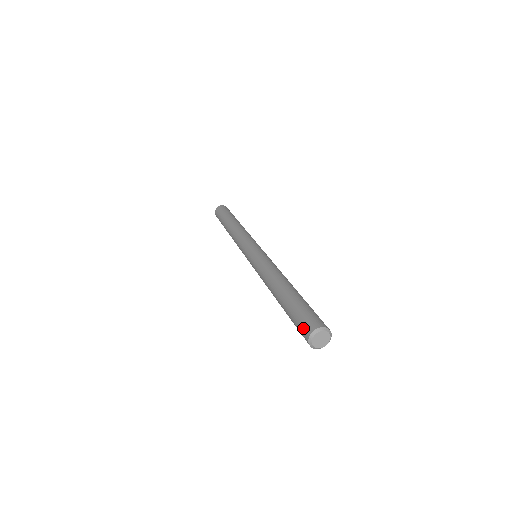
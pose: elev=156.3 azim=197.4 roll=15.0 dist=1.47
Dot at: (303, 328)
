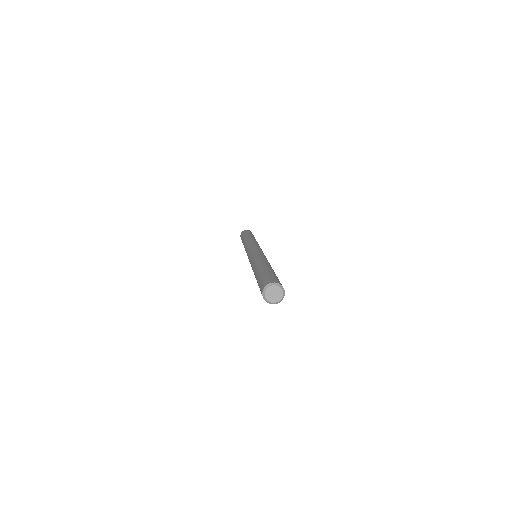
Dot at: (260, 290)
